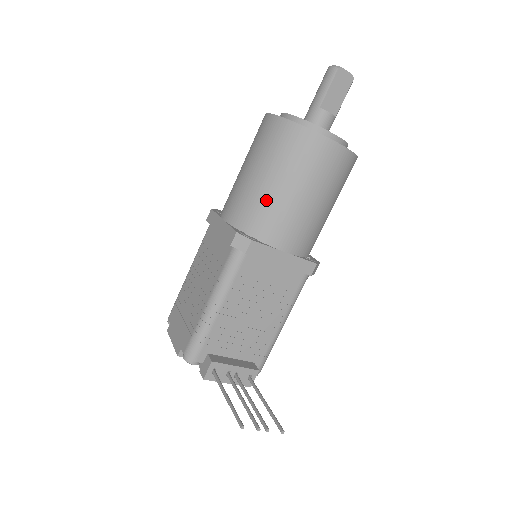
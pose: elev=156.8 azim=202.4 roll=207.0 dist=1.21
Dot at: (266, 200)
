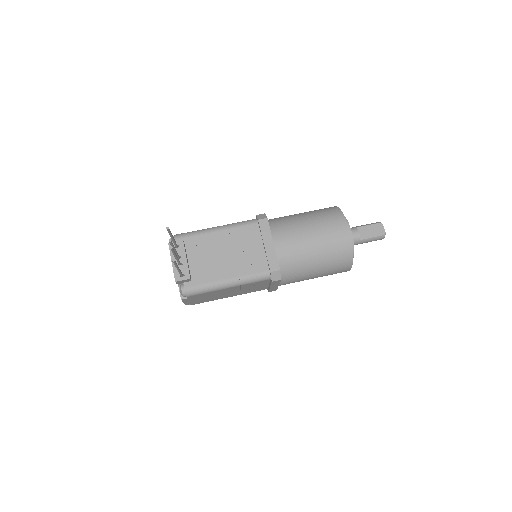
Dot at: (292, 219)
